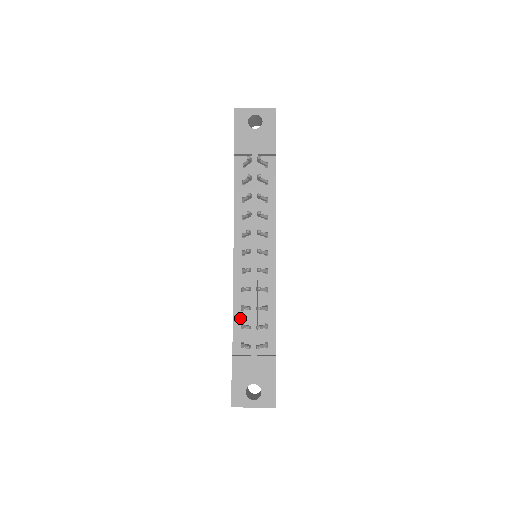
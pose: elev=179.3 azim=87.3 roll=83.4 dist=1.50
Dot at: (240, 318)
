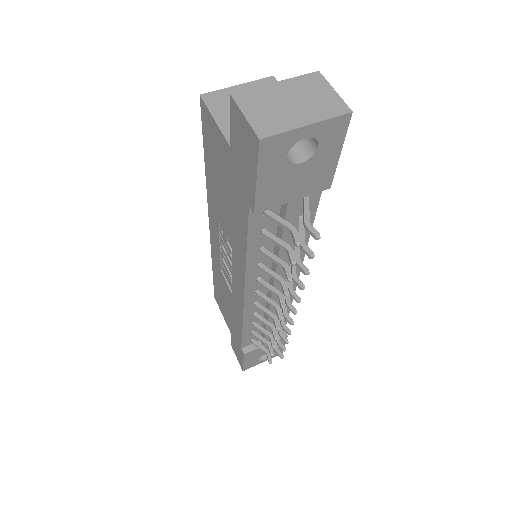
Dot at: (250, 330)
